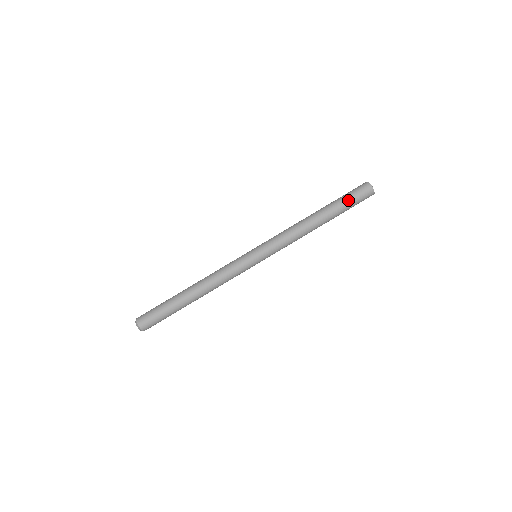
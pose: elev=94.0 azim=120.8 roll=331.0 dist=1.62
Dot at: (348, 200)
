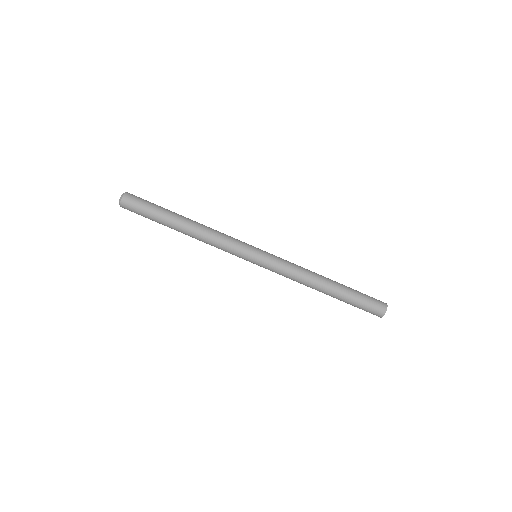
Dot at: (361, 297)
